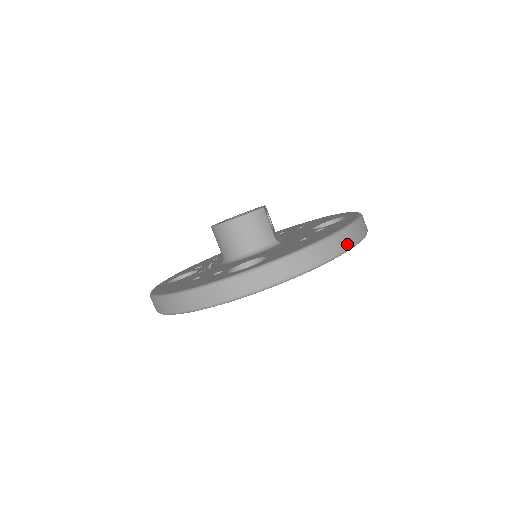
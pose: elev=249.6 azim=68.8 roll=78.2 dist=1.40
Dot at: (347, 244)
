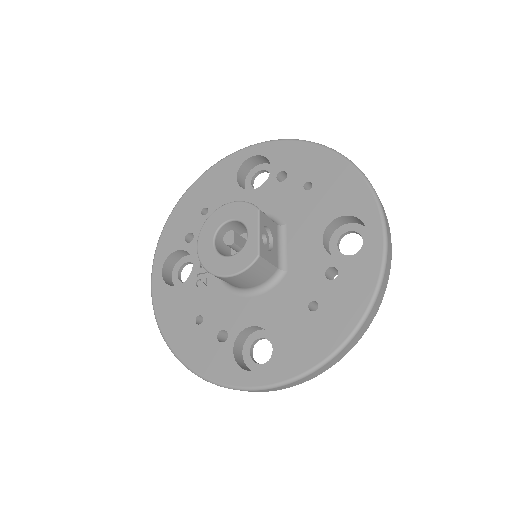
Dot at: (362, 334)
